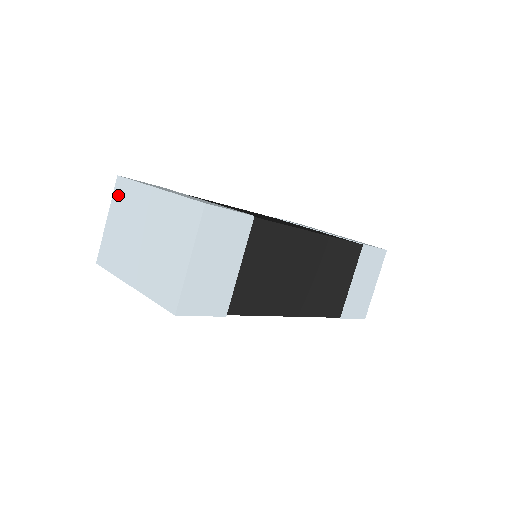
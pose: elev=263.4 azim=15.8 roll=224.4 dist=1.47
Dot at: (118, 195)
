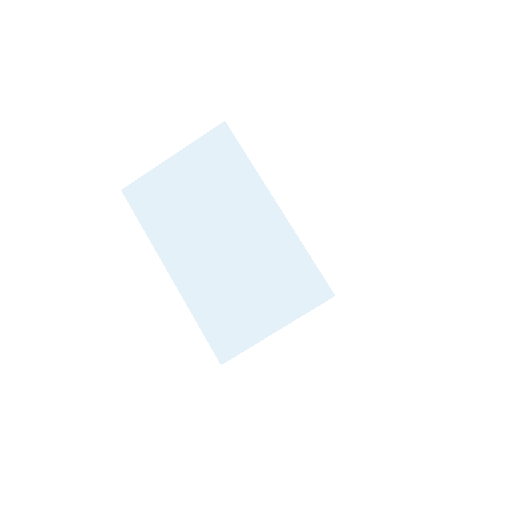
Dot at: (211, 147)
